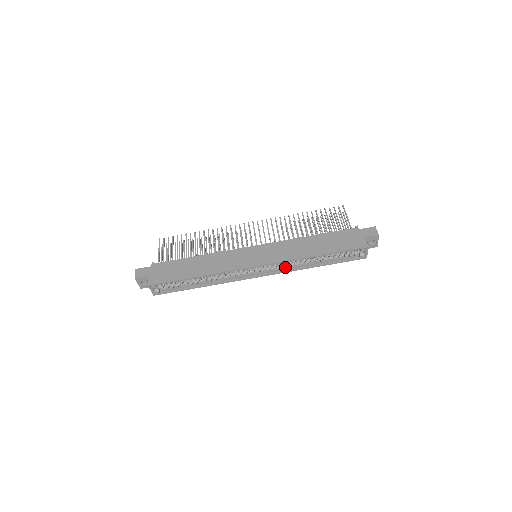
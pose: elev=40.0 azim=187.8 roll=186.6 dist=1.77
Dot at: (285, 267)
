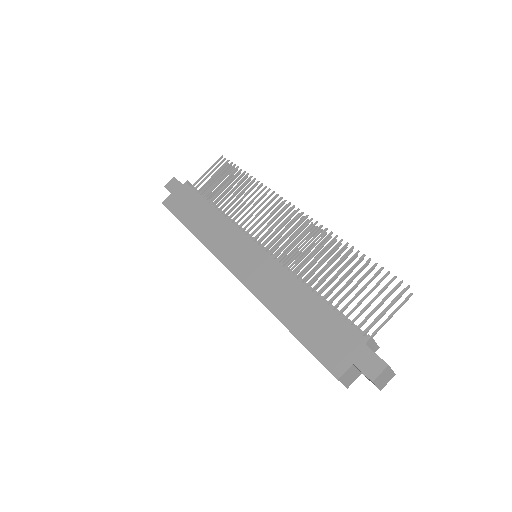
Dot at: occluded
